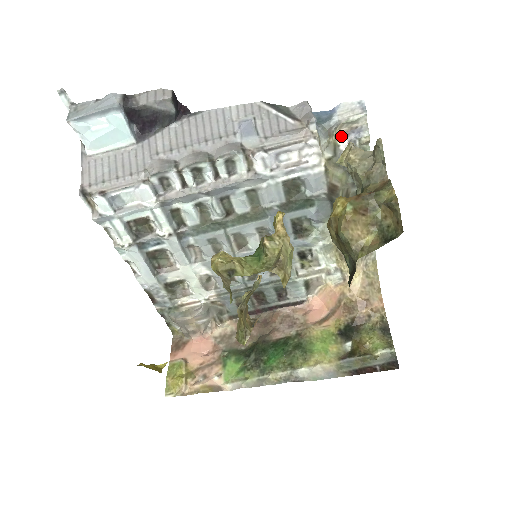
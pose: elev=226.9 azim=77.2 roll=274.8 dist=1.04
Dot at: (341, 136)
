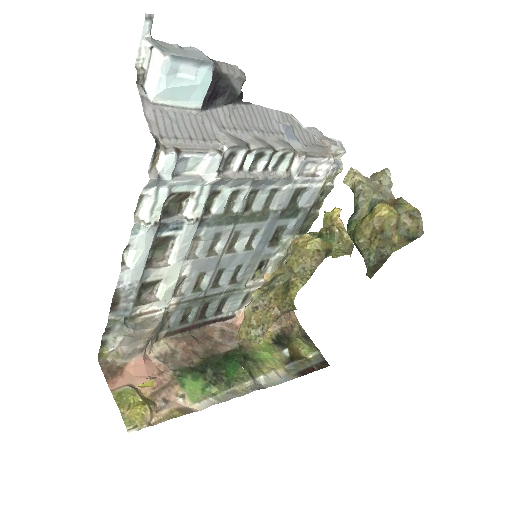
Dot at: occluded
